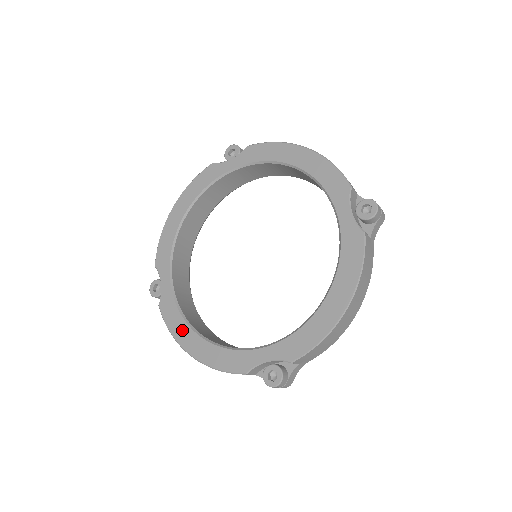
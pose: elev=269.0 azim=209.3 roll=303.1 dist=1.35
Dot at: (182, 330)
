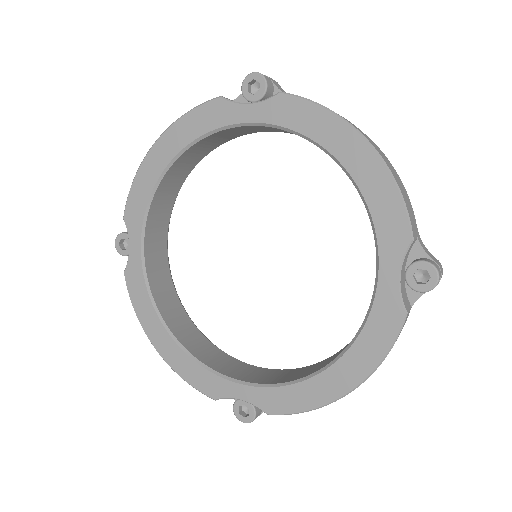
Dot at: (149, 317)
